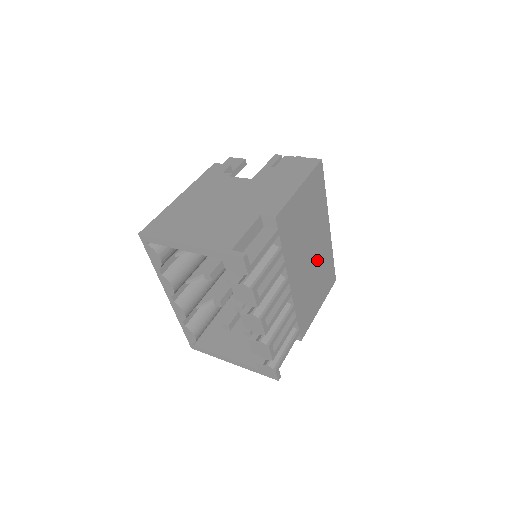
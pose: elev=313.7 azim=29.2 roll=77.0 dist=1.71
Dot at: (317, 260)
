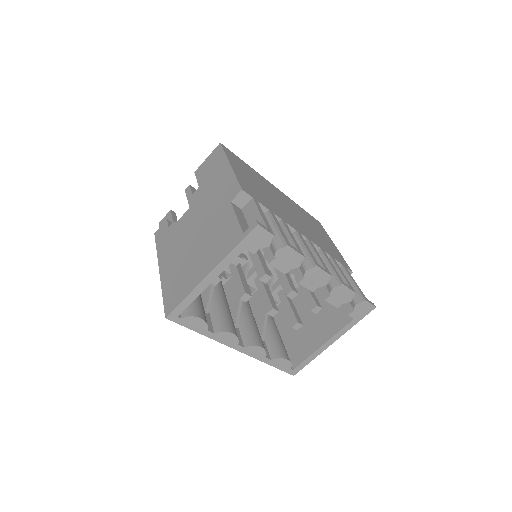
Dot at: (295, 212)
